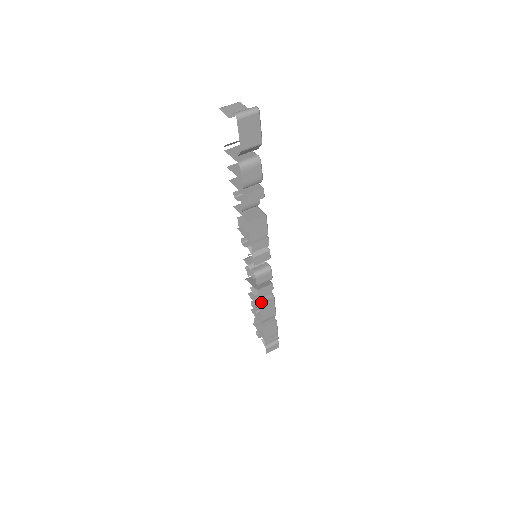
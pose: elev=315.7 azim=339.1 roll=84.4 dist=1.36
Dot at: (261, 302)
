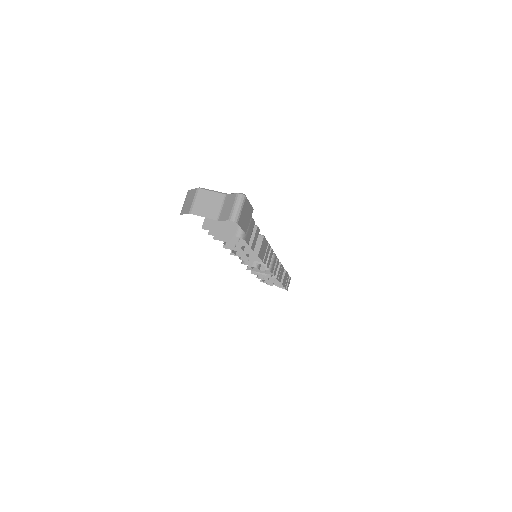
Dot at: (276, 276)
